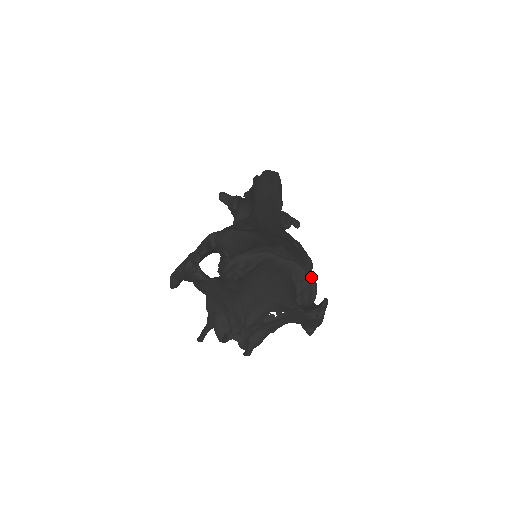
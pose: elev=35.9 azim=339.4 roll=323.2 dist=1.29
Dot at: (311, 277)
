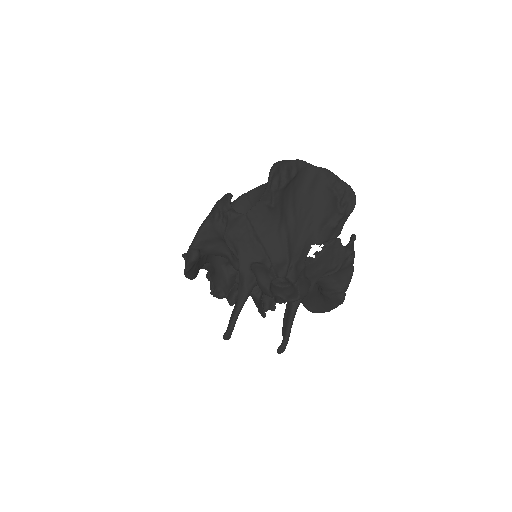
Dot at: (345, 182)
